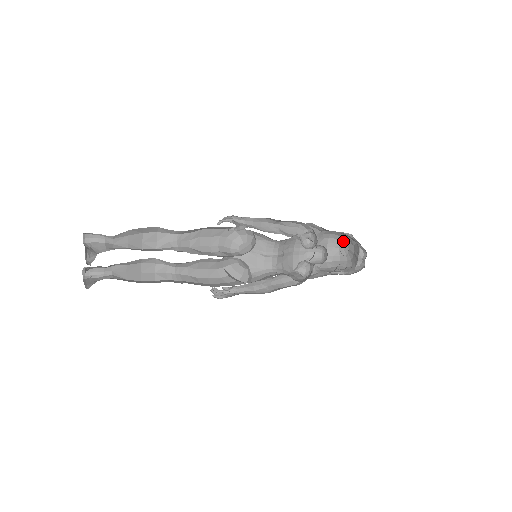
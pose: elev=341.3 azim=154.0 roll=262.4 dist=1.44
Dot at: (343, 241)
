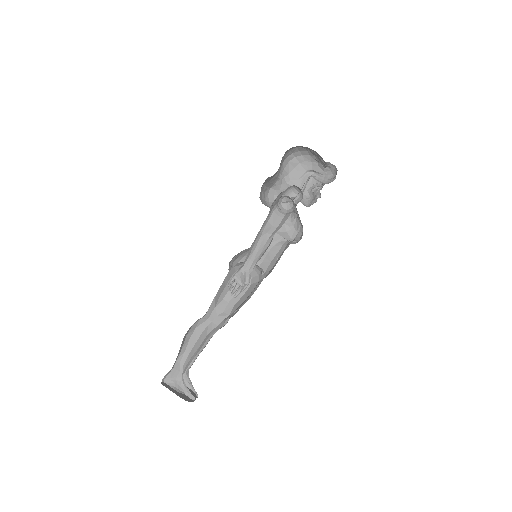
Dot at: occluded
